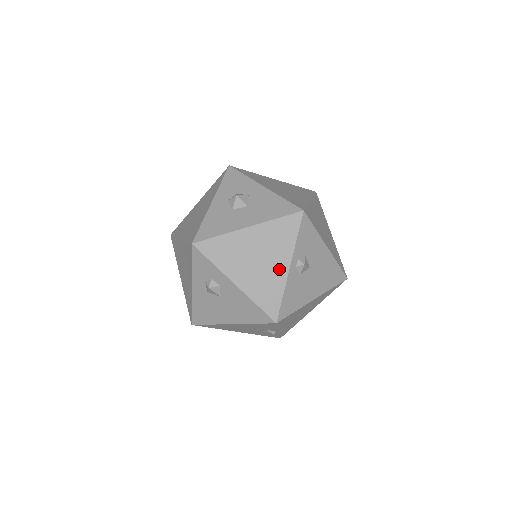
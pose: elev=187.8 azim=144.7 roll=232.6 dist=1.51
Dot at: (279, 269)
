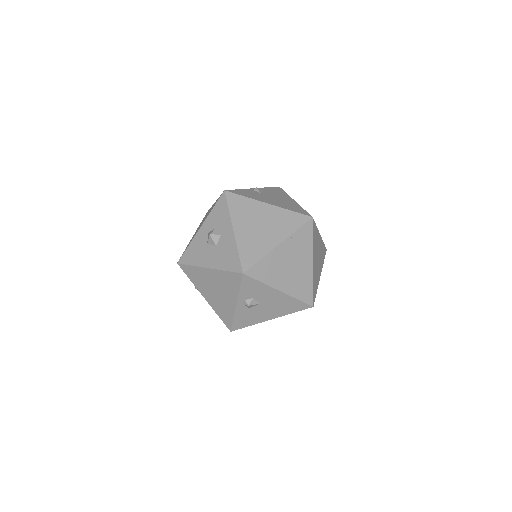
Dot at: (230, 303)
